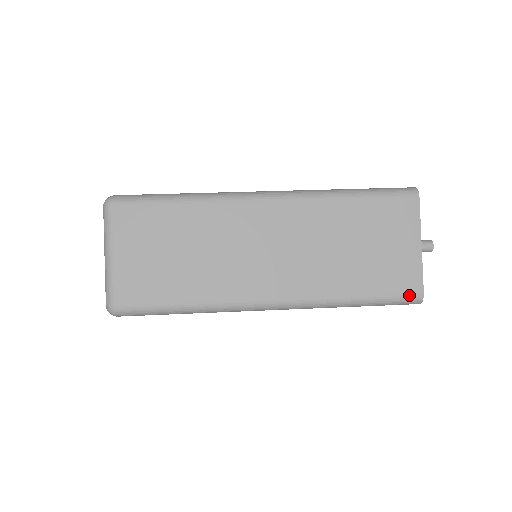
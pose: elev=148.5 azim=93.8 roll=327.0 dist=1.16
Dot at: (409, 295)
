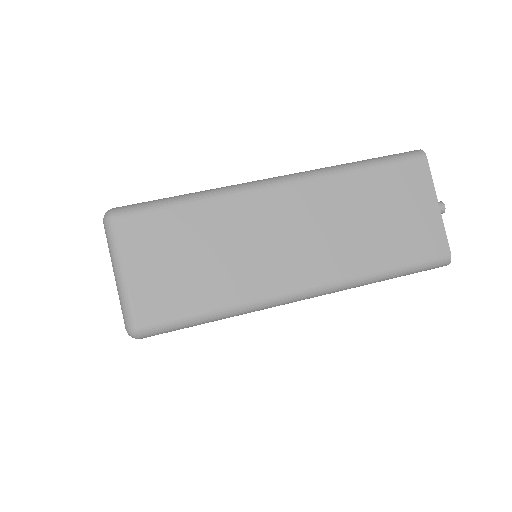
Dot at: (437, 258)
